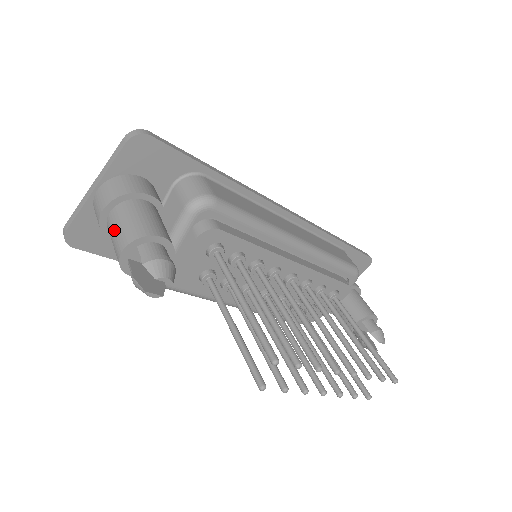
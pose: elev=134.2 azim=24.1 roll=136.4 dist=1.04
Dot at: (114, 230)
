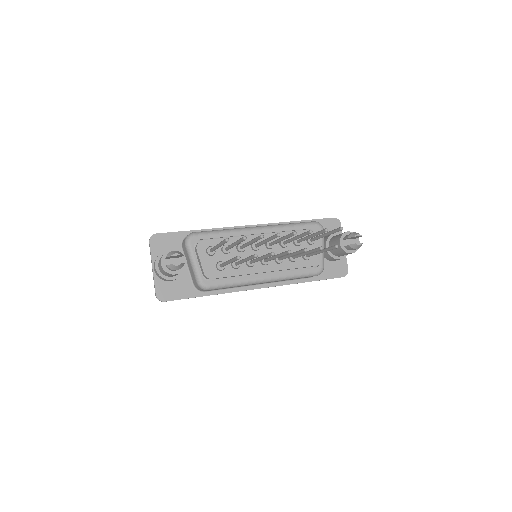
Dot at: (160, 266)
